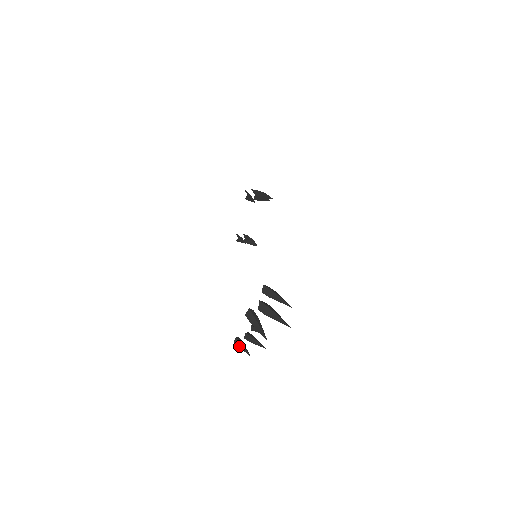
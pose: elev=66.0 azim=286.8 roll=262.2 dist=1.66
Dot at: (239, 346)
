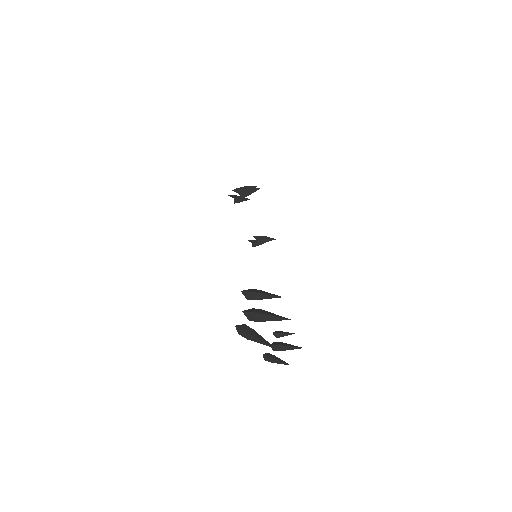
Dot at: (272, 362)
